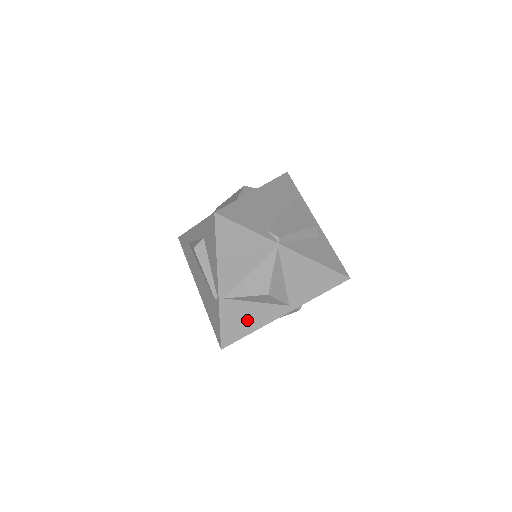
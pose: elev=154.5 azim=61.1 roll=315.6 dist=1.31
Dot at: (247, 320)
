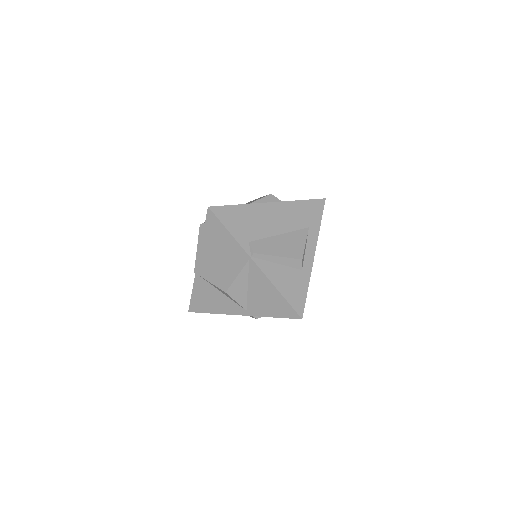
Dot at: (212, 302)
